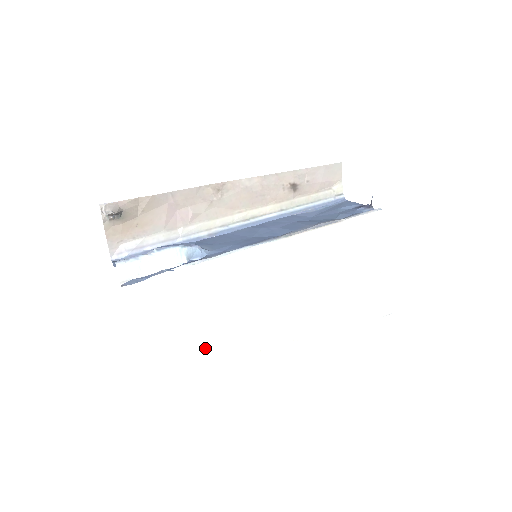
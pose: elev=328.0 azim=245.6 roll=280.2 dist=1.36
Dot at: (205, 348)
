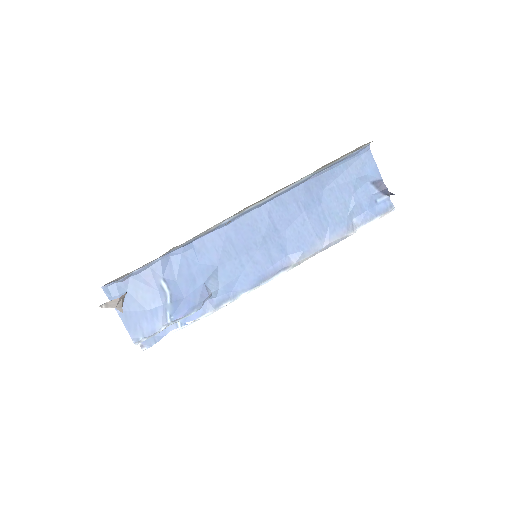
Dot at: occluded
